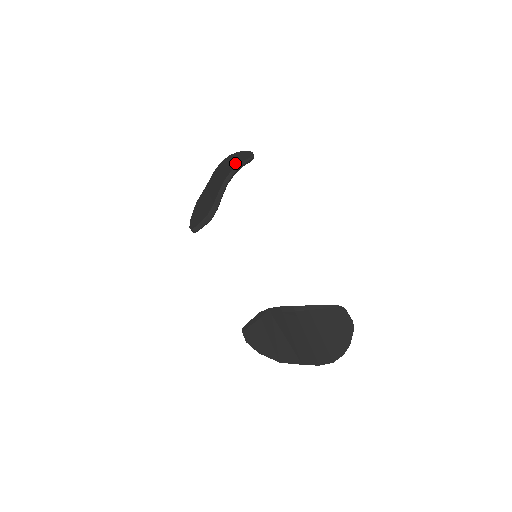
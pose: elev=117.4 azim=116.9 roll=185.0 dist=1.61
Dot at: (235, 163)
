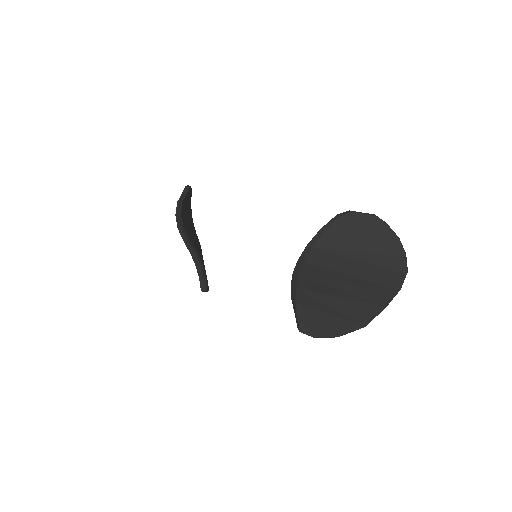
Dot at: occluded
